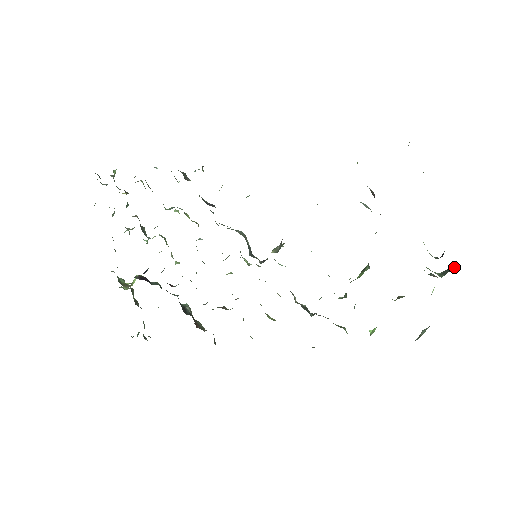
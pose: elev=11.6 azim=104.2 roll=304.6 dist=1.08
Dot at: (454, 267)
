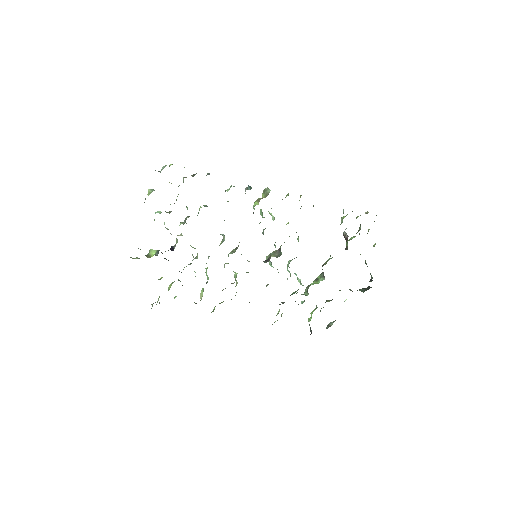
Dot at: occluded
